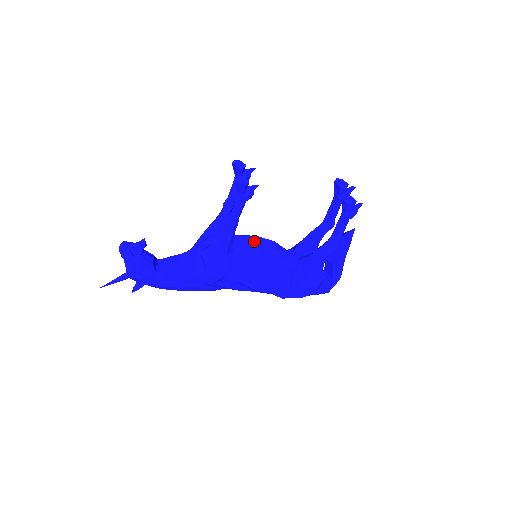
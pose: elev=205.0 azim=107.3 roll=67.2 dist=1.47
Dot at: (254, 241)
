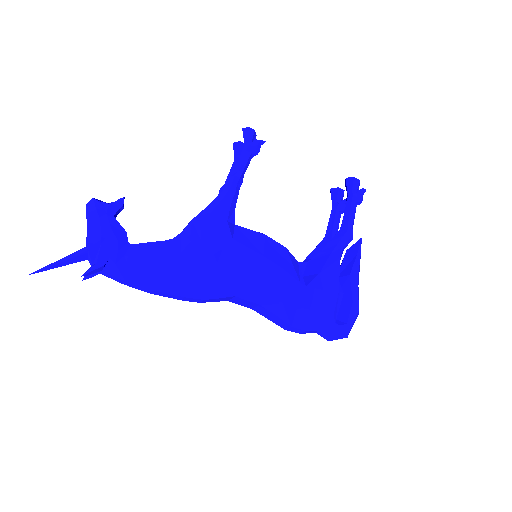
Dot at: occluded
